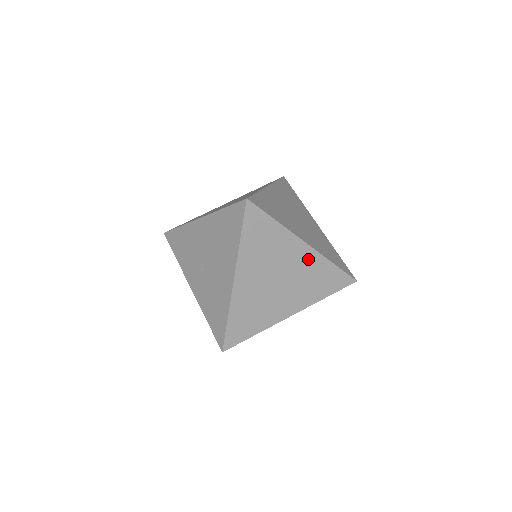
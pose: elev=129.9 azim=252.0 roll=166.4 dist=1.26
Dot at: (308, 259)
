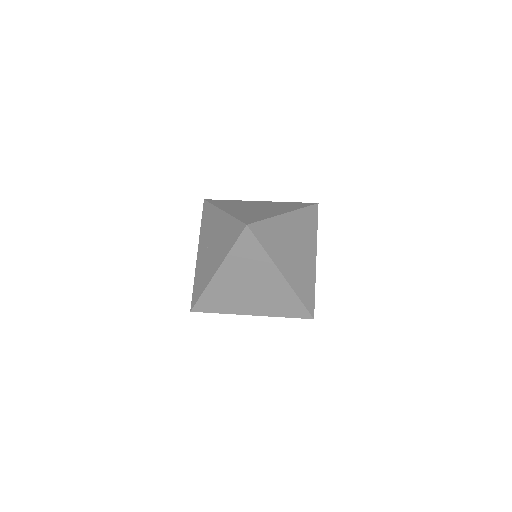
Dot at: (280, 286)
